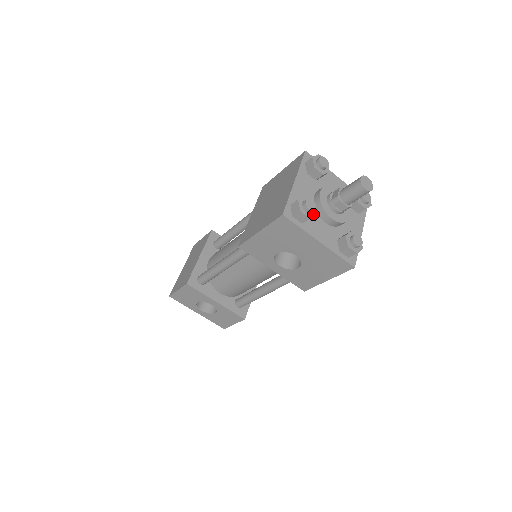
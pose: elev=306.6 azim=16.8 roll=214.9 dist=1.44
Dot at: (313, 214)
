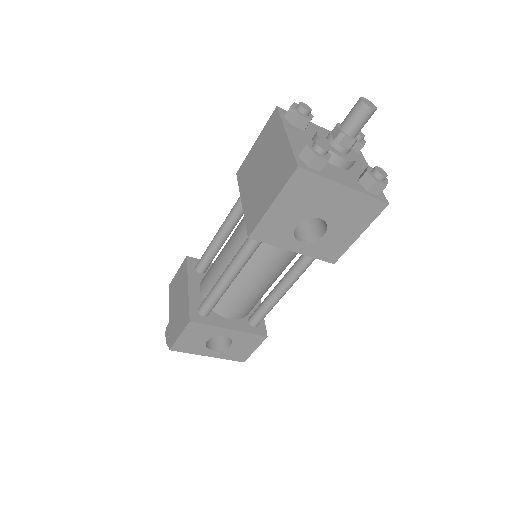
Dot at: (328, 156)
